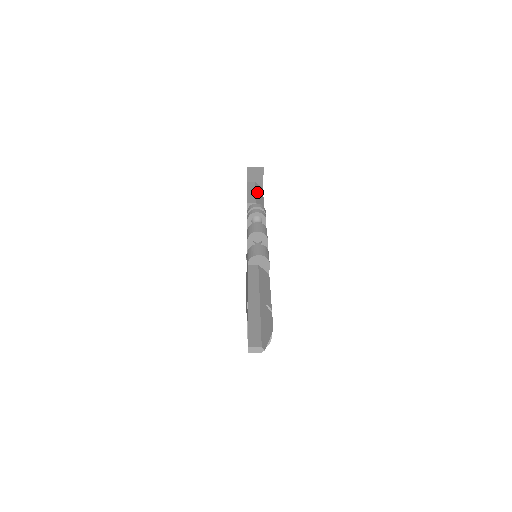
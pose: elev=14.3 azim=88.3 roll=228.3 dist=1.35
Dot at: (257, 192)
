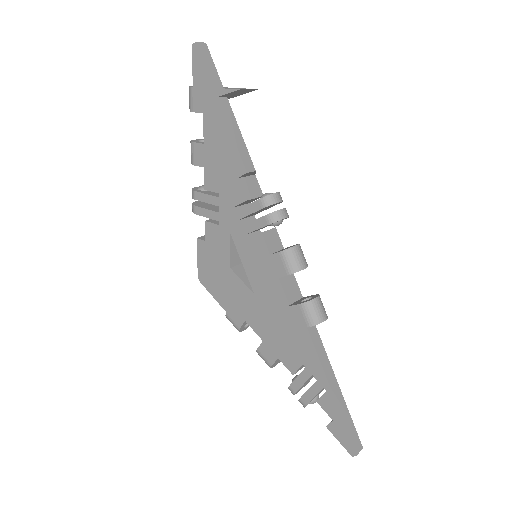
Dot at: (239, 129)
